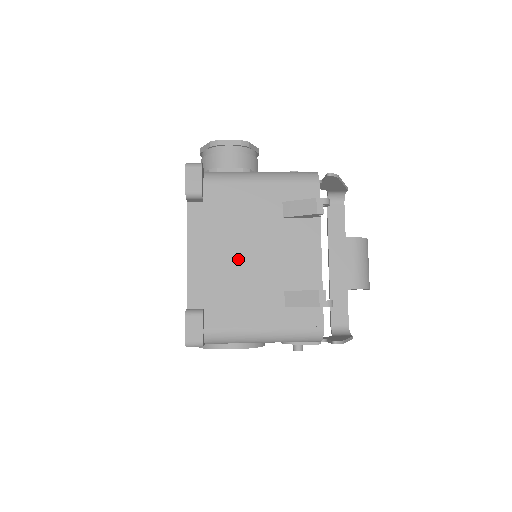
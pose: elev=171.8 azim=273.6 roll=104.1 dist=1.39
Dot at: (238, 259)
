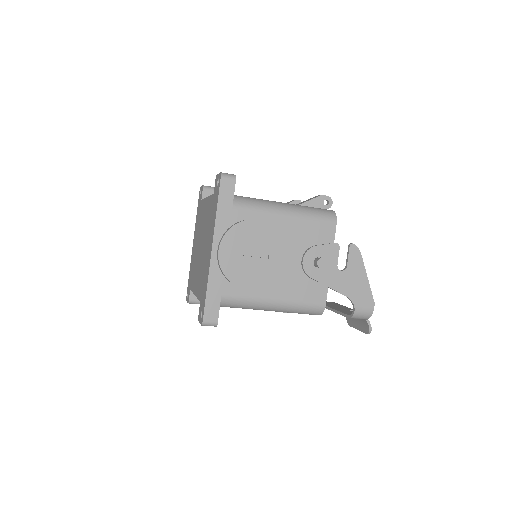
Dot at: occluded
